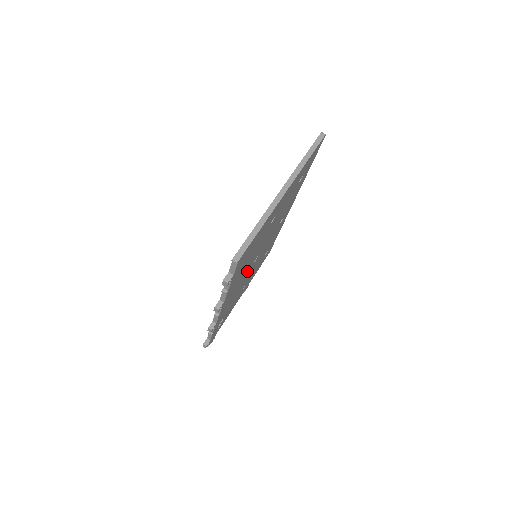
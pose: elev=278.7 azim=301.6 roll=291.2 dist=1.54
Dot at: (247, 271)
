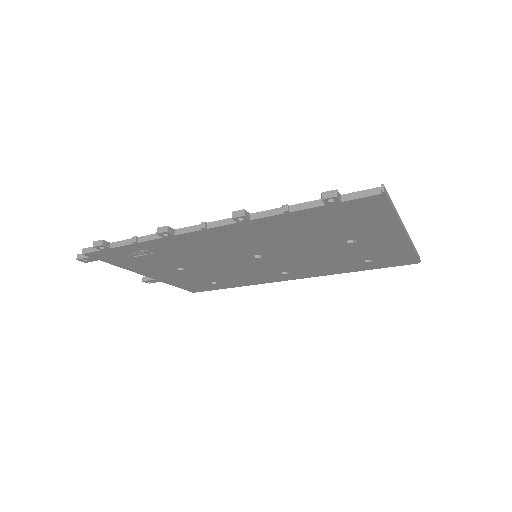
Dot at: (251, 248)
